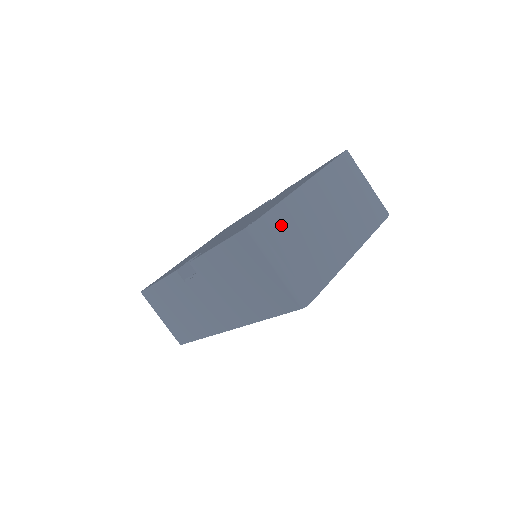
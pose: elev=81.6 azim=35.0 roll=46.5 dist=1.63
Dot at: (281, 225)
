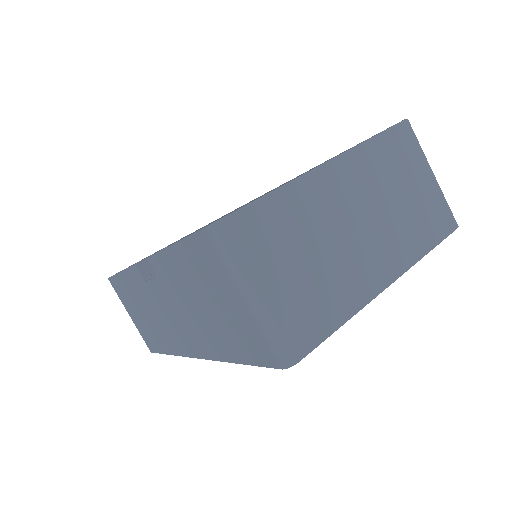
Dot at: (269, 228)
